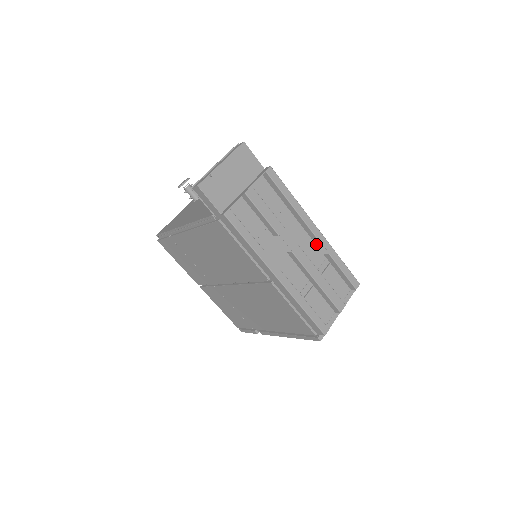
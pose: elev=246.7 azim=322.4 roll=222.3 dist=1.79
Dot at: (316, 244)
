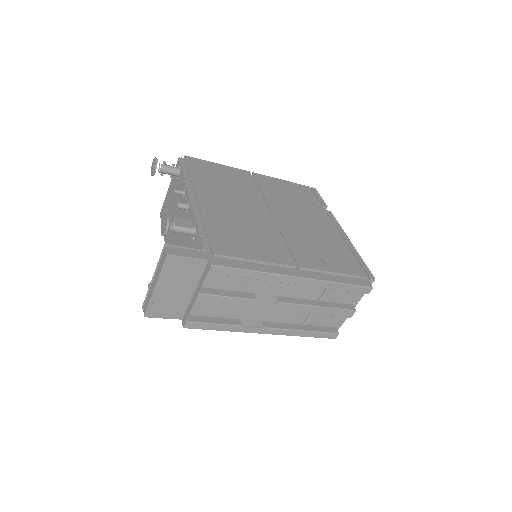
Dot at: occluded
